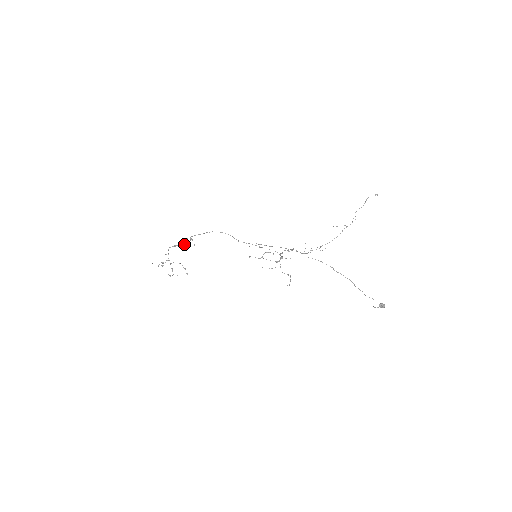
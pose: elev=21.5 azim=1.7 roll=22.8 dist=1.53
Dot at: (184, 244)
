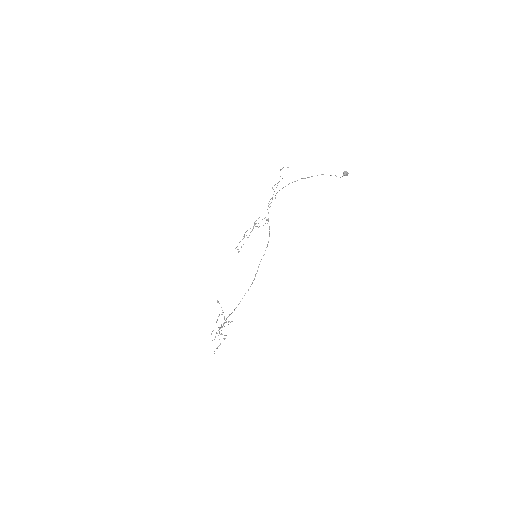
Dot at: (224, 319)
